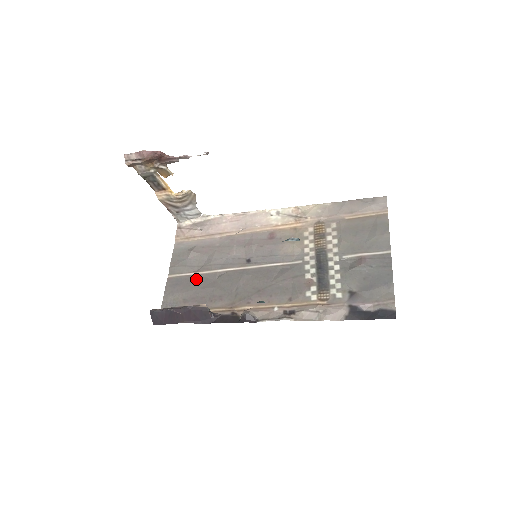
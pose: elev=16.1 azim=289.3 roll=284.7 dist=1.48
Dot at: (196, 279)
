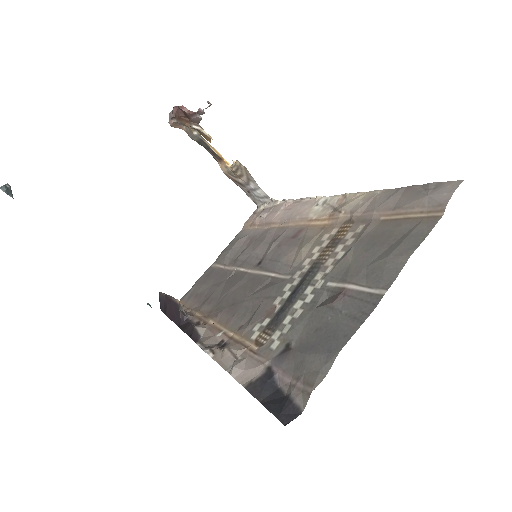
Dot at: (219, 273)
